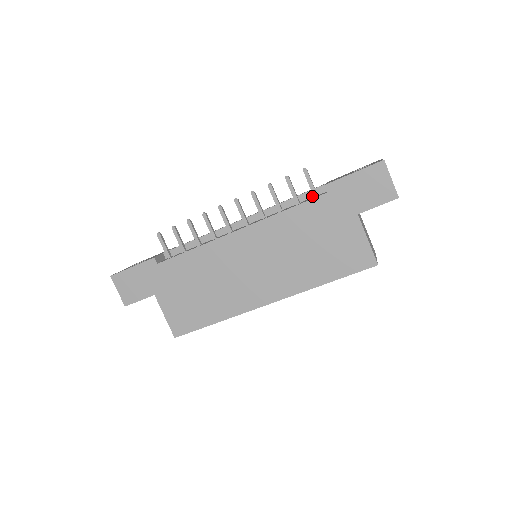
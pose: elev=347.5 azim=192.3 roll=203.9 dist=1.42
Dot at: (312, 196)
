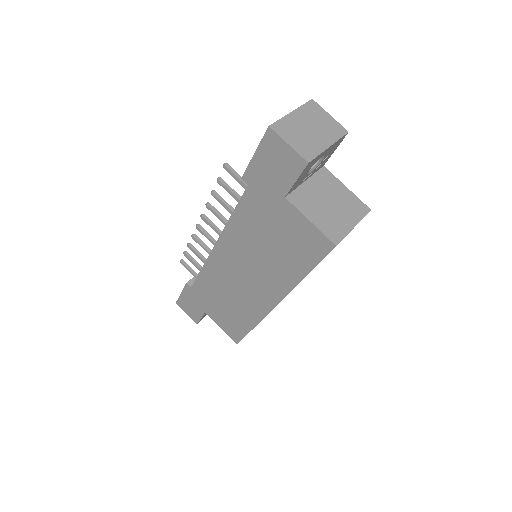
Dot at: occluded
